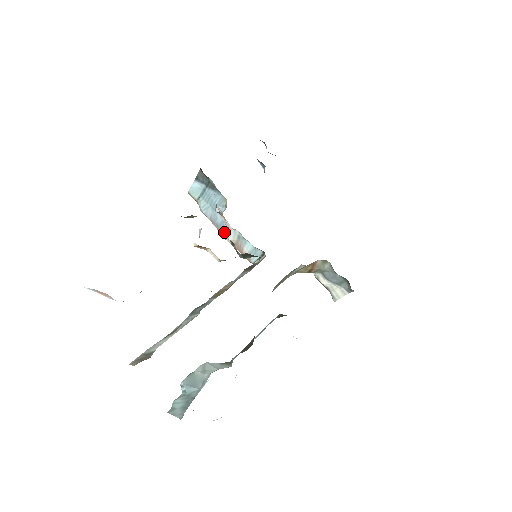
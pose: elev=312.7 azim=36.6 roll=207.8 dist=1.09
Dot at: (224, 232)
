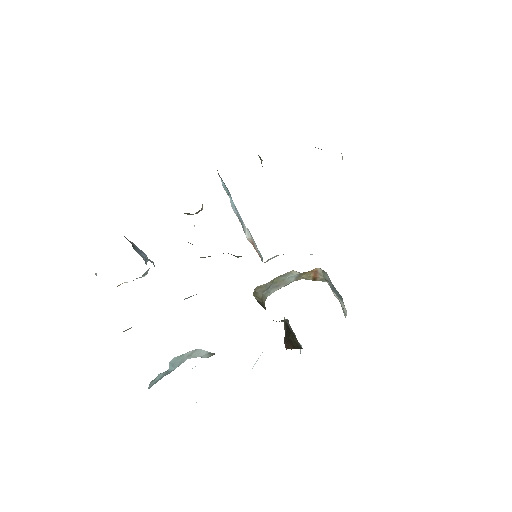
Dot at: (243, 229)
